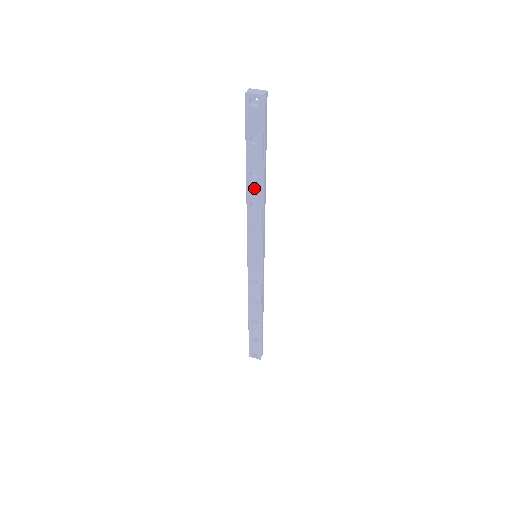
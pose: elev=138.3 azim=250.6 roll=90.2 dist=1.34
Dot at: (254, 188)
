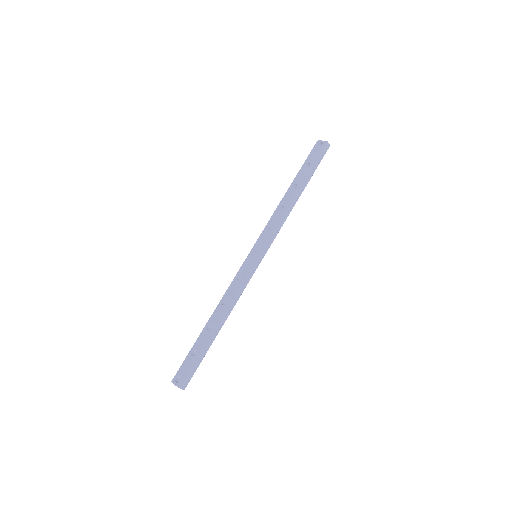
Dot at: (289, 195)
